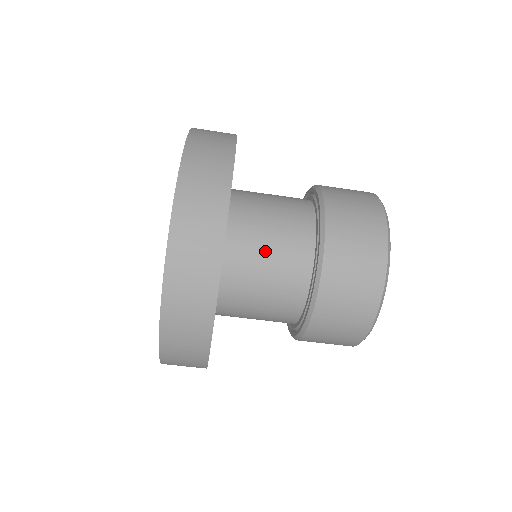
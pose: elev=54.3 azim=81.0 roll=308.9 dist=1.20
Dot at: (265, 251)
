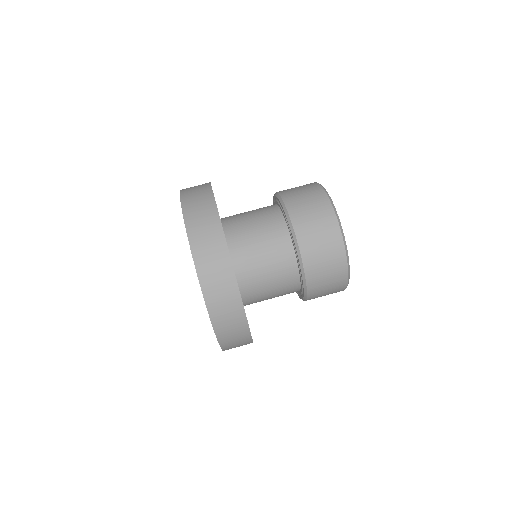
Dot at: (261, 260)
